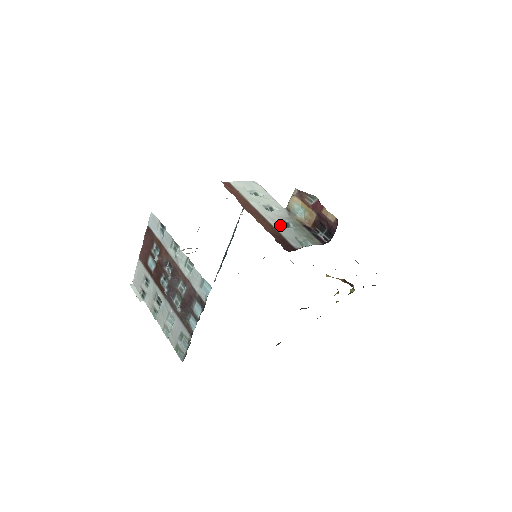
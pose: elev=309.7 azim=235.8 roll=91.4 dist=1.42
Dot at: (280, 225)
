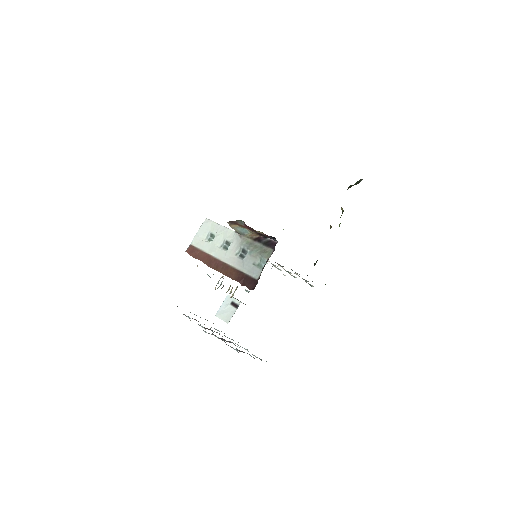
Dot at: (239, 260)
